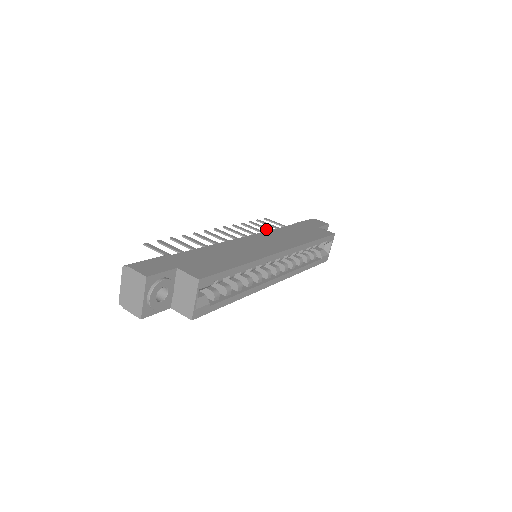
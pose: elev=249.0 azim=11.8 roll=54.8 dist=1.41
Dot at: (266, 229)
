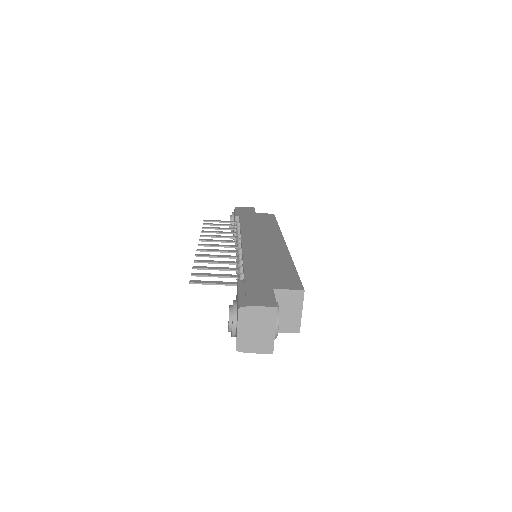
Dot at: (225, 229)
